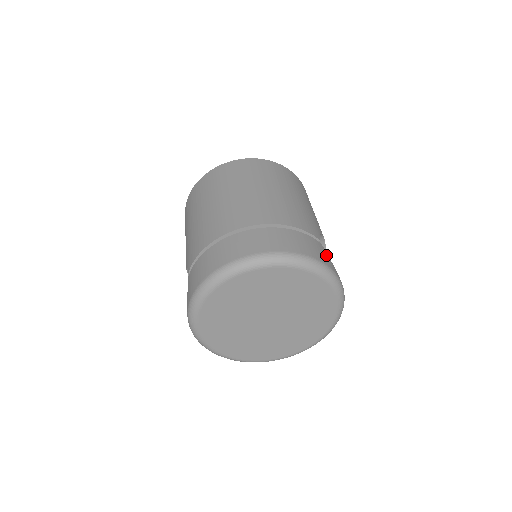
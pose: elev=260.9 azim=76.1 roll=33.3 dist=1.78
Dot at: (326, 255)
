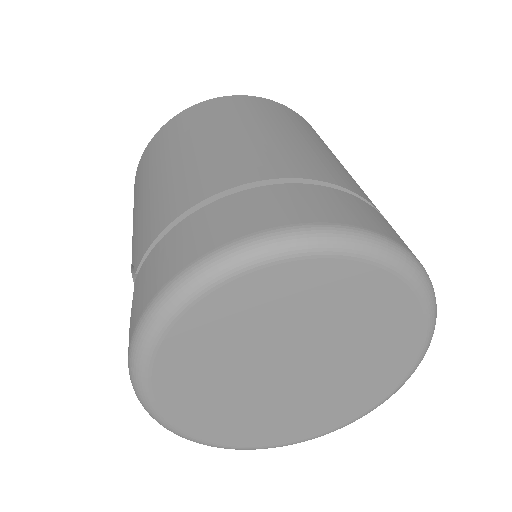
Dot at: occluded
